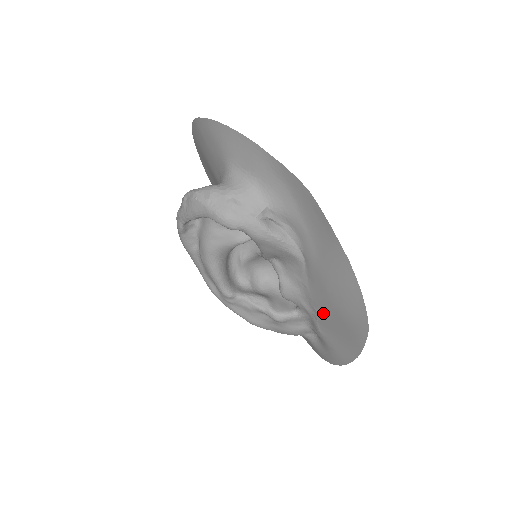
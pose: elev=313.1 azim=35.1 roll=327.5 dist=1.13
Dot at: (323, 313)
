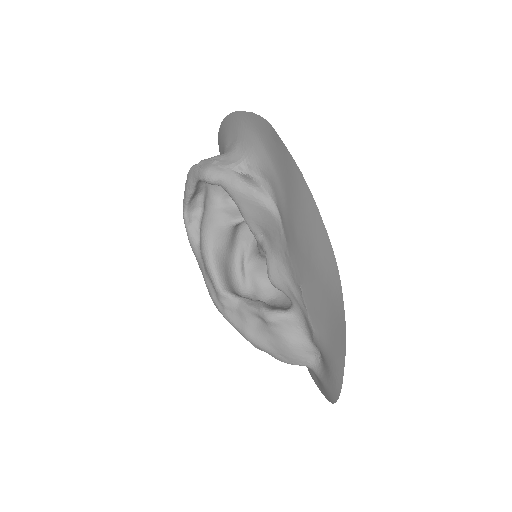
Dot at: (305, 284)
